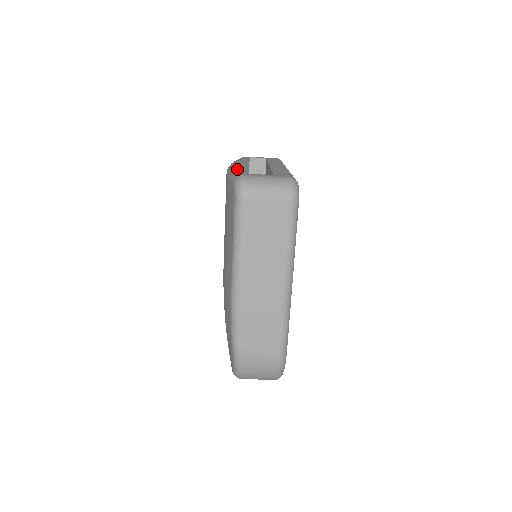
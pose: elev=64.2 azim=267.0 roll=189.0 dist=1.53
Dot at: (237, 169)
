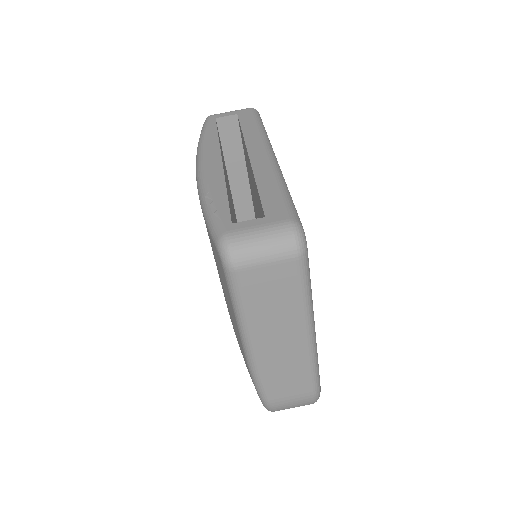
Dot at: (212, 201)
